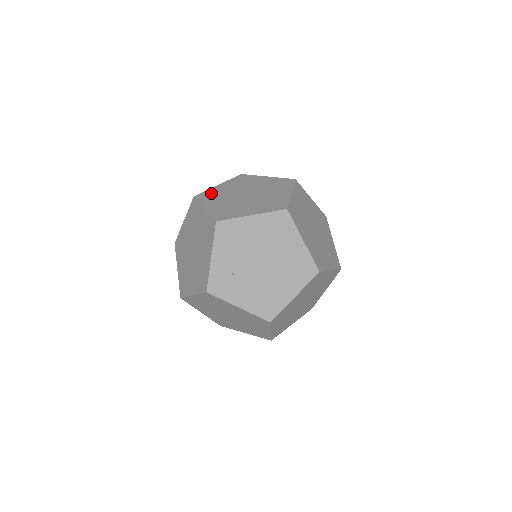
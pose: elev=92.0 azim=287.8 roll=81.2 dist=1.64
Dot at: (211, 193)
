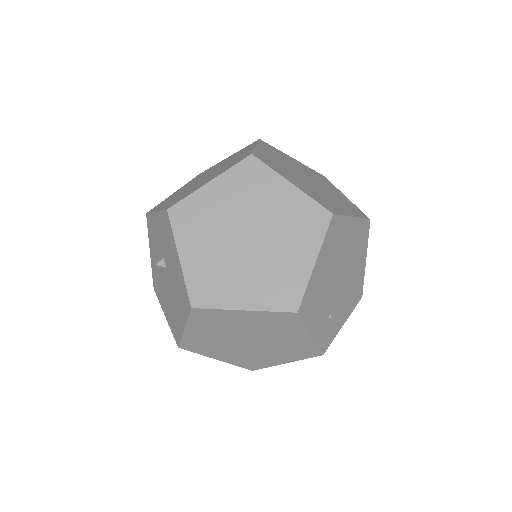
Dot at: (201, 280)
